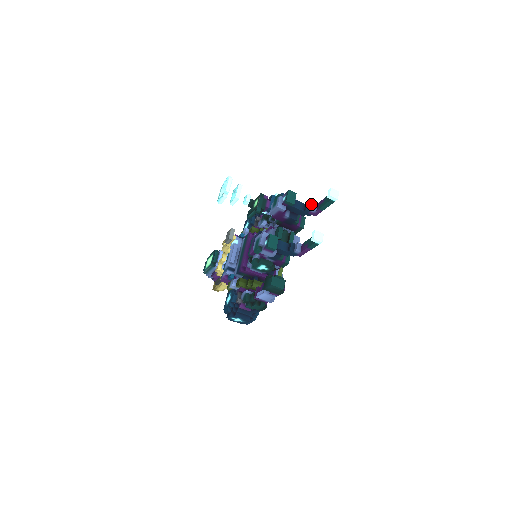
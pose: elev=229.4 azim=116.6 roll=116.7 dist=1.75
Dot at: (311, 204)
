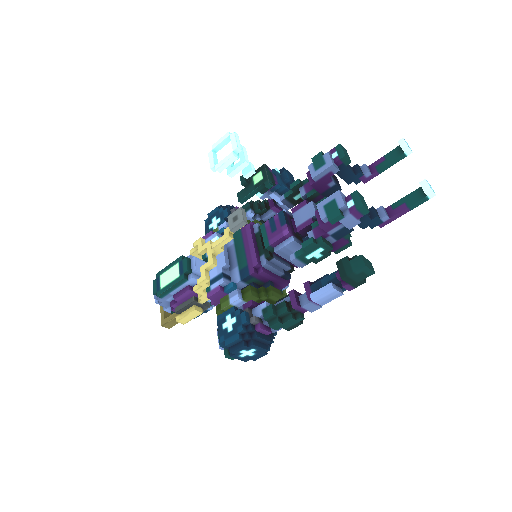
Dot at: (360, 167)
